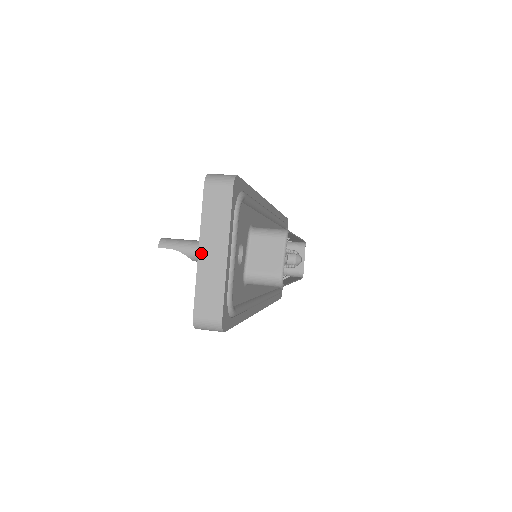
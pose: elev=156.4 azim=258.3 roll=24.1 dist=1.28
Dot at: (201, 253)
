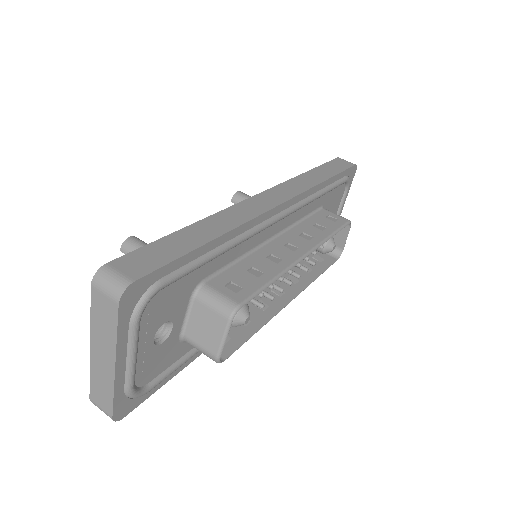
Dot at: (92, 351)
